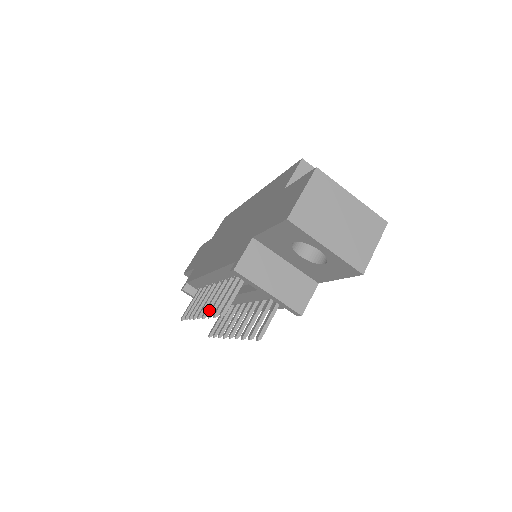
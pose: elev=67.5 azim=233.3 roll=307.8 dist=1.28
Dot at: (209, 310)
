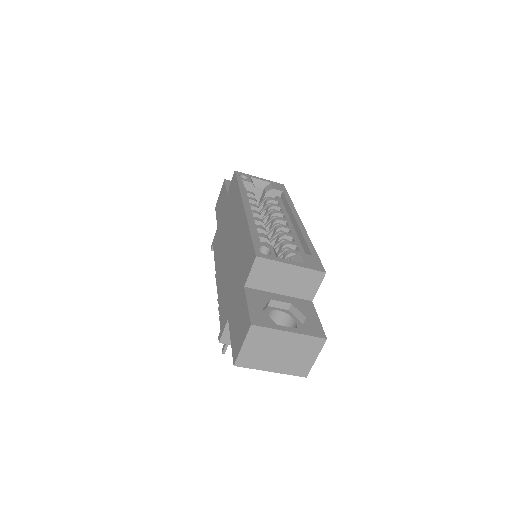
Dot at: occluded
